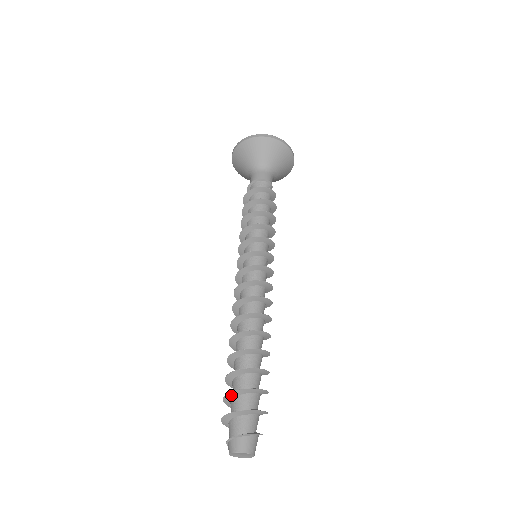
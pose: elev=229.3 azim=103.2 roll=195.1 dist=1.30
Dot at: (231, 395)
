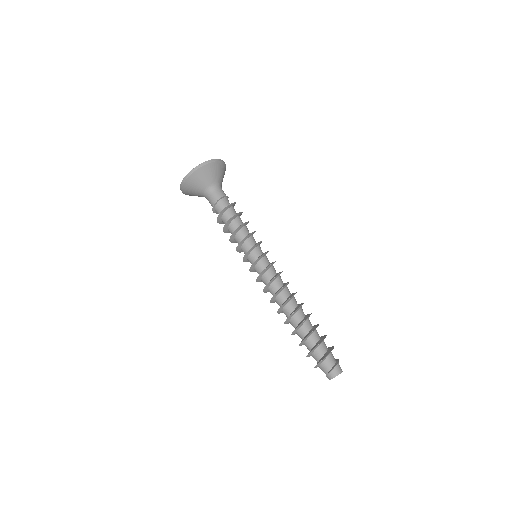
Dot at: (316, 348)
